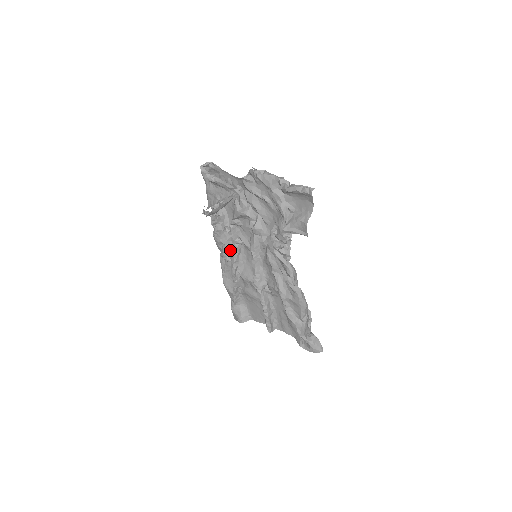
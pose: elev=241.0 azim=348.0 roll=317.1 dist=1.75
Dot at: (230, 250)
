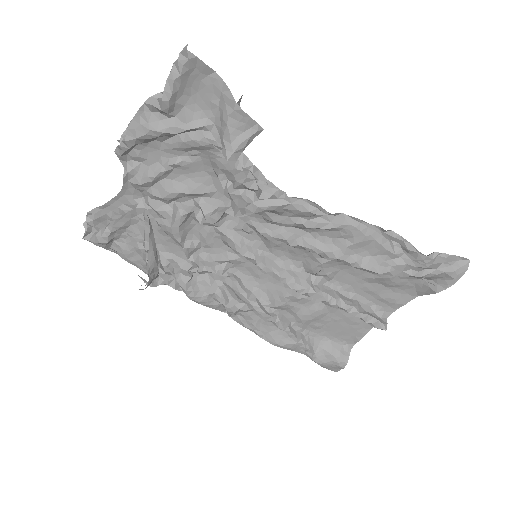
Dot at: (228, 293)
